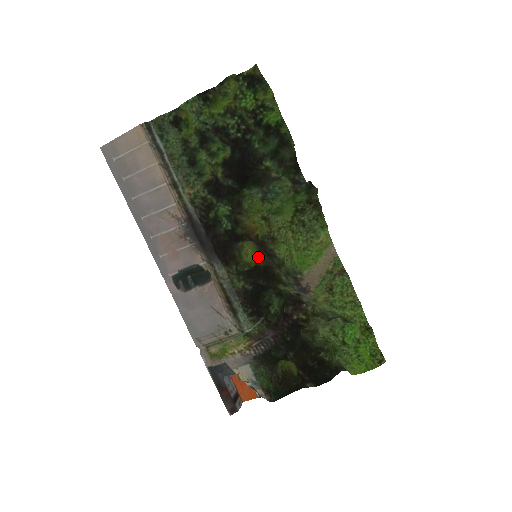
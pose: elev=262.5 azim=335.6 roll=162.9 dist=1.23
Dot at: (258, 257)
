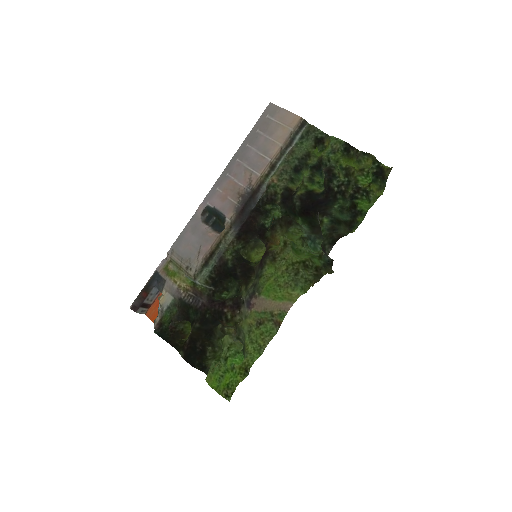
Dot at: (258, 261)
